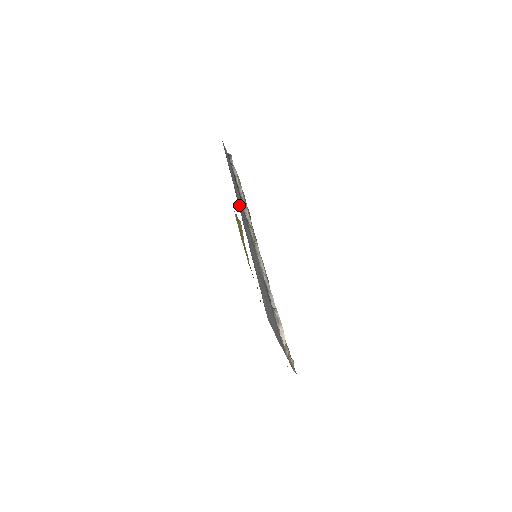
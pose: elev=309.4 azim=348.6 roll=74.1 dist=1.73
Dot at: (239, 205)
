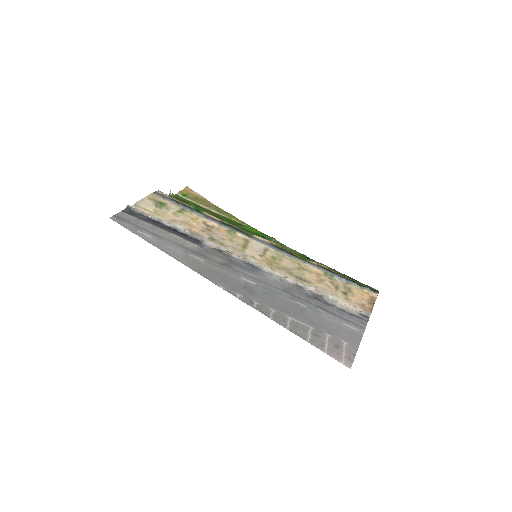
Dot at: (209, 275)
